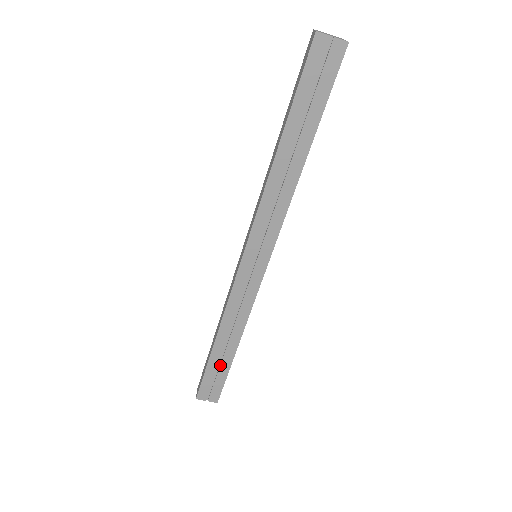
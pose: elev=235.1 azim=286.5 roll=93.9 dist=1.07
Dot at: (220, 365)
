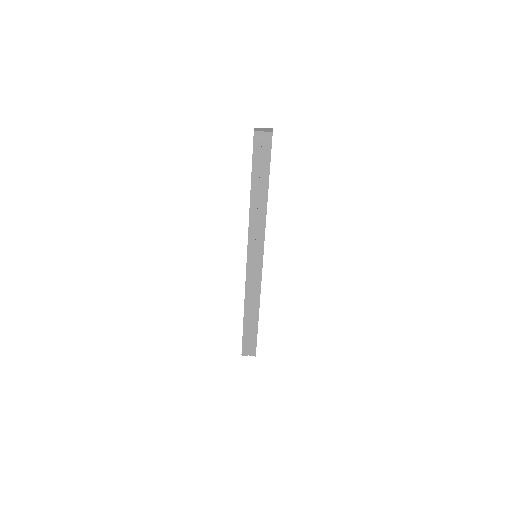
Dot at: (251, 329)
